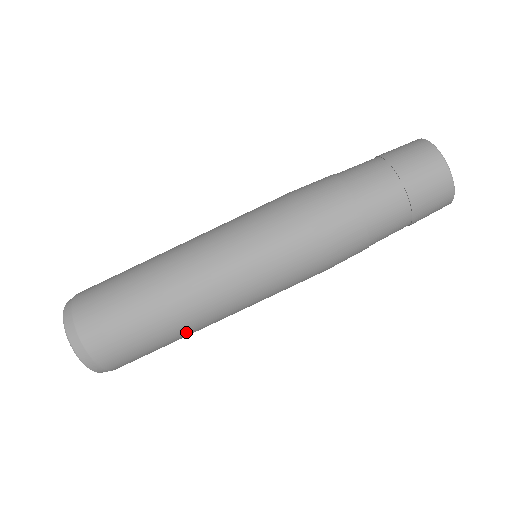
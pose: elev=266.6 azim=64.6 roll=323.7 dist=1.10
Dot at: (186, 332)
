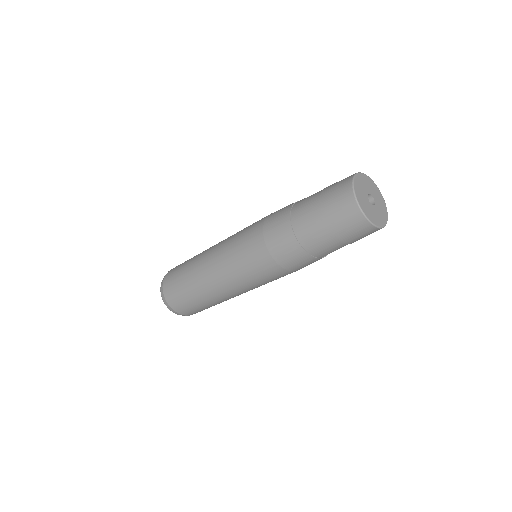
Dot at: (220, 301)
